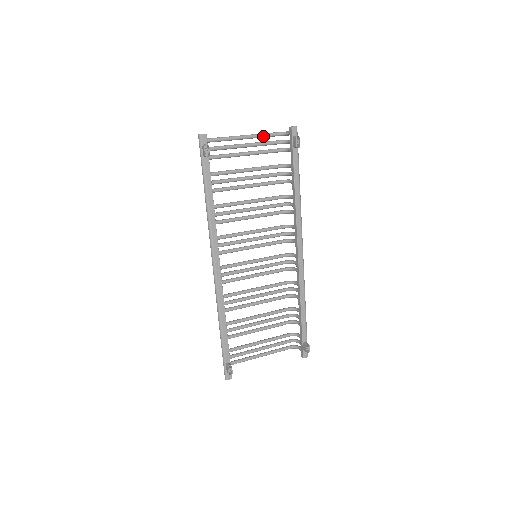
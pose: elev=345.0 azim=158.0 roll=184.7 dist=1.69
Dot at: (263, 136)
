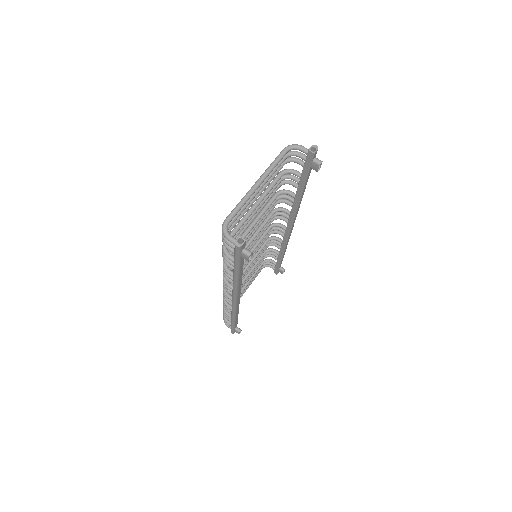
Dot at: occluded
